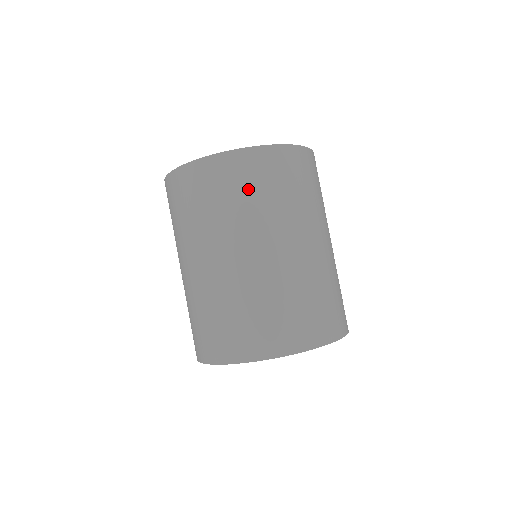
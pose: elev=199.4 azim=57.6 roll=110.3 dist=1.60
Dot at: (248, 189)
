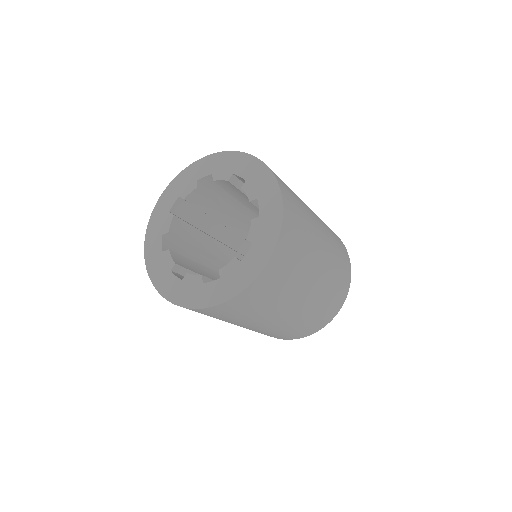
Dot at: (221, 317)
